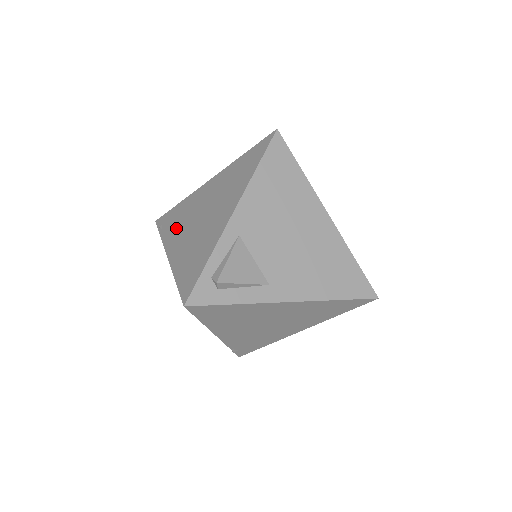
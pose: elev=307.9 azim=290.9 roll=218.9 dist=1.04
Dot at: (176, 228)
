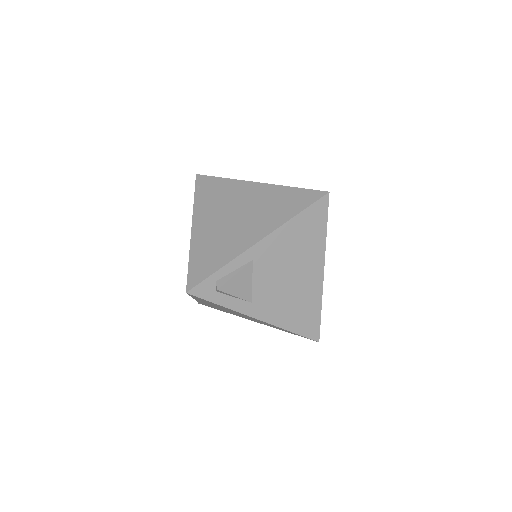
Dot at: (210, 204)
